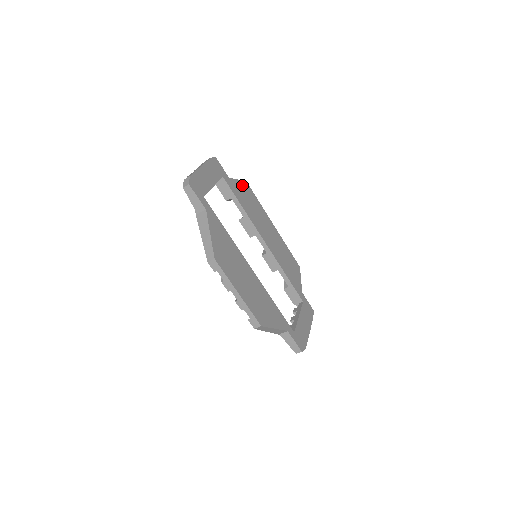
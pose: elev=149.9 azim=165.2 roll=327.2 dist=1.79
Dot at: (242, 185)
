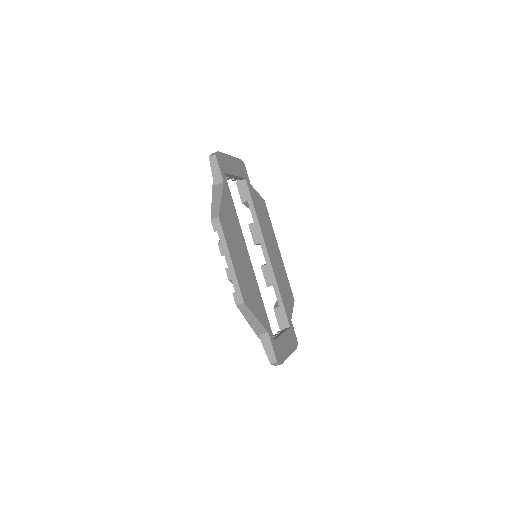
Dot at: (260, 199)
